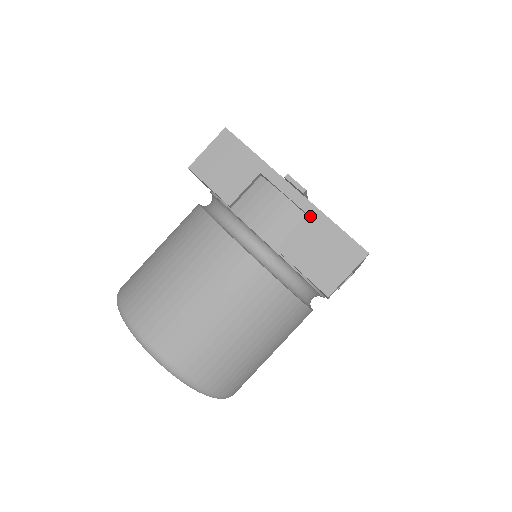
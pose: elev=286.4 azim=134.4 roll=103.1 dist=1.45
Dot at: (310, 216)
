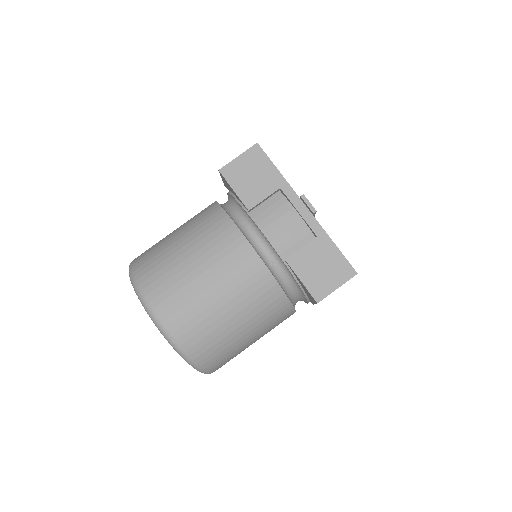
Dot at: (315, 233)
